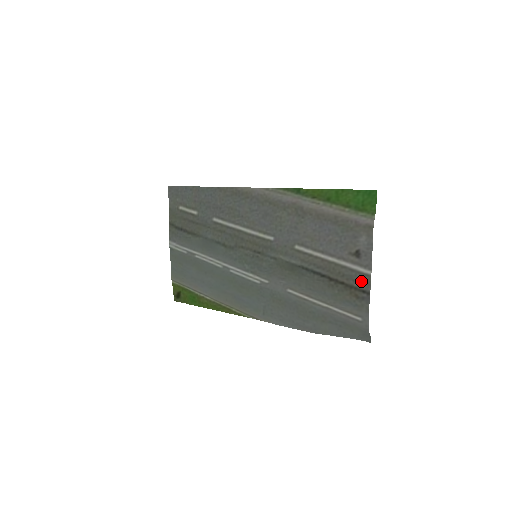
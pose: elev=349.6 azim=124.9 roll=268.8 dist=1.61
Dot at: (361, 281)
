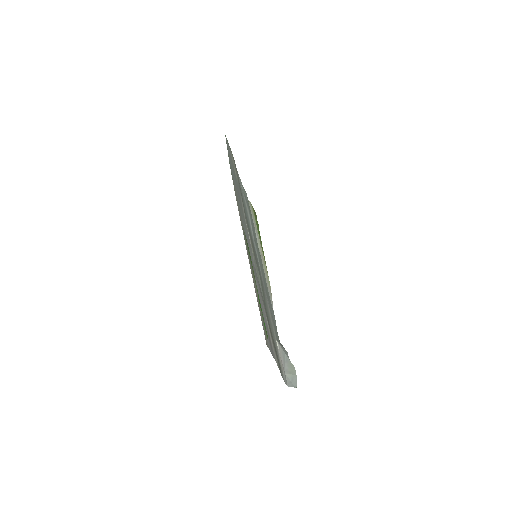
Dot at: (277, 359)
